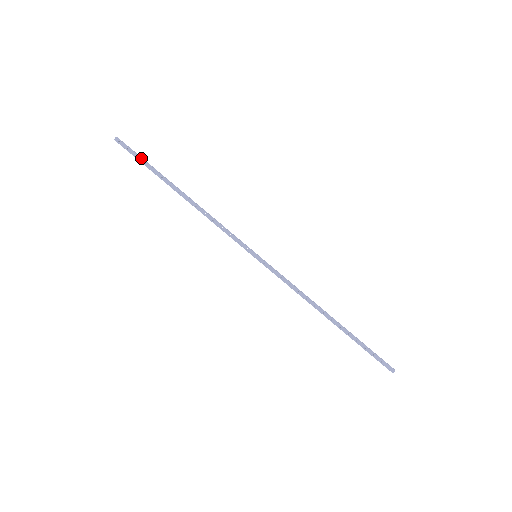
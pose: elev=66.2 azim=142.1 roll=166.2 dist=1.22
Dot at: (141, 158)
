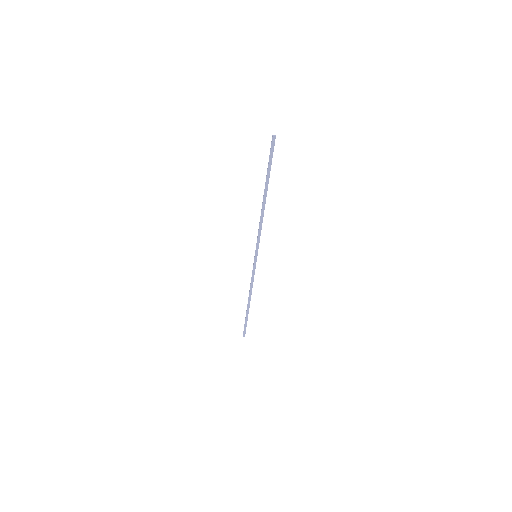
Dot at: occluded
